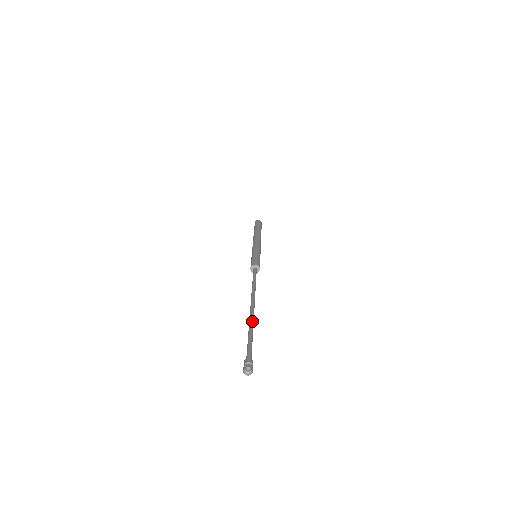
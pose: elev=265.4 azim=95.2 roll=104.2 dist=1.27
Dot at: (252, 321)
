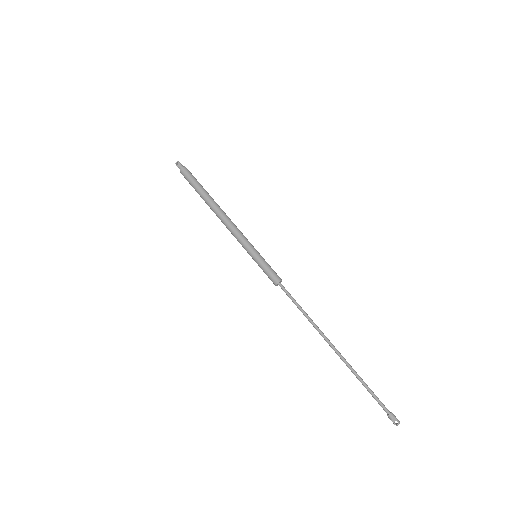
Dot at: (352, 370)
